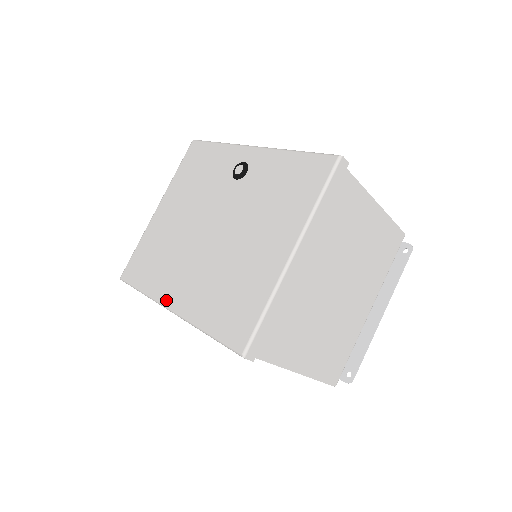
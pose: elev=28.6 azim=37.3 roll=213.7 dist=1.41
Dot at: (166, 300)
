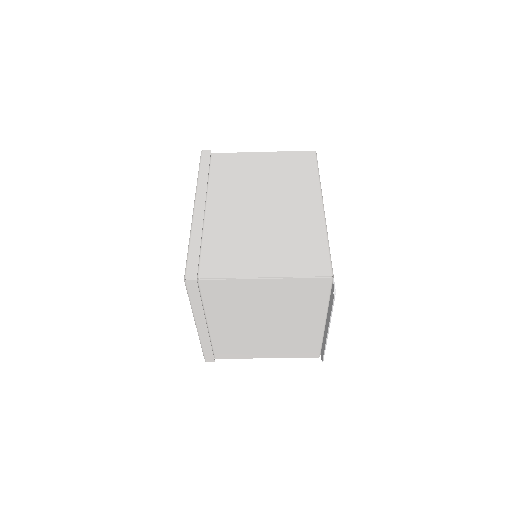
Dot at: occluded
